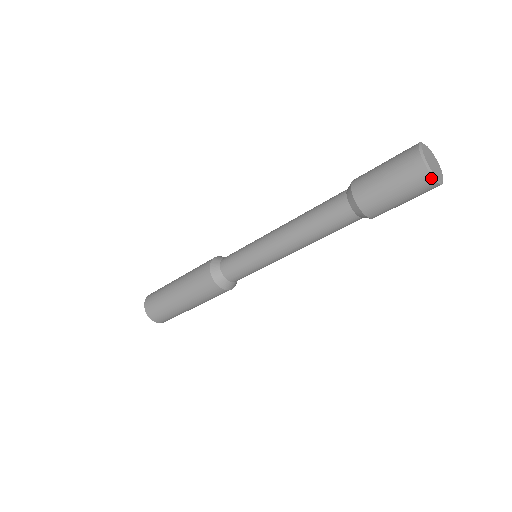
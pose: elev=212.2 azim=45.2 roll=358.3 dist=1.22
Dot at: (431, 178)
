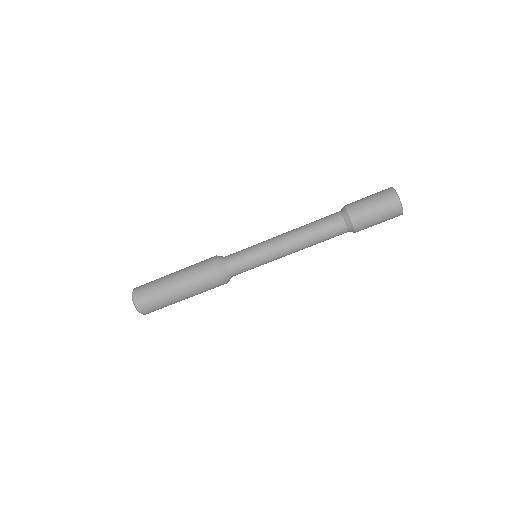
Dot at: (400, 204)
